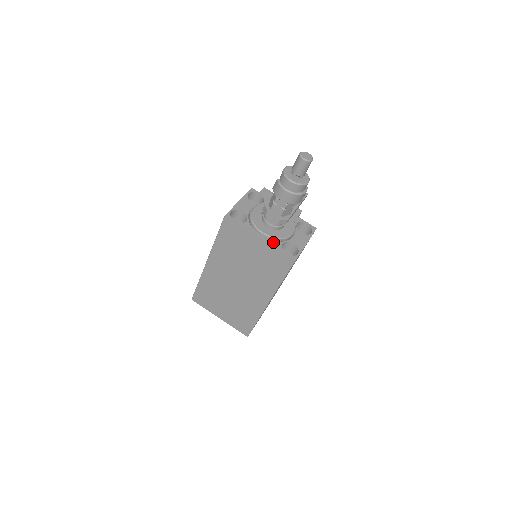
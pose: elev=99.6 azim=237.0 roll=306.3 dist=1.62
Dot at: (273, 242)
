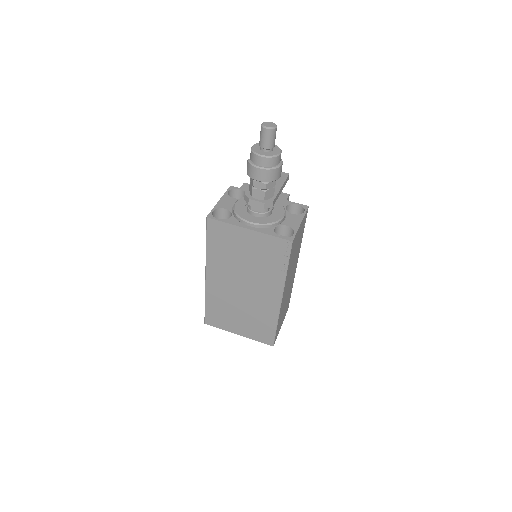
Dot at: (264, 229)
